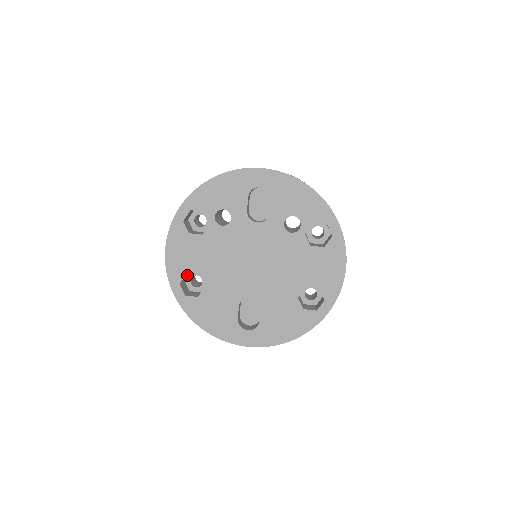
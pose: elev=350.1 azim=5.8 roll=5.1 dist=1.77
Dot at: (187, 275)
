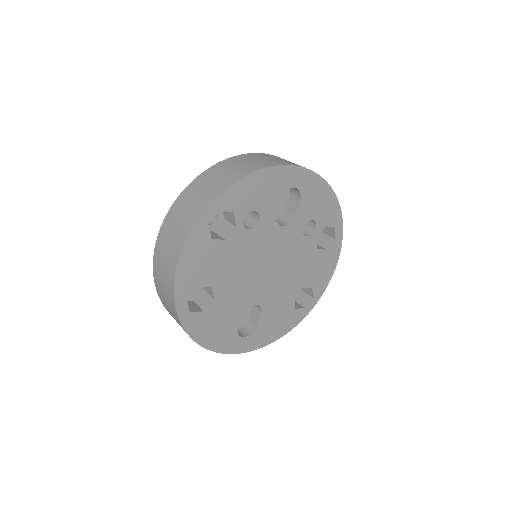
Dot at: occluded
